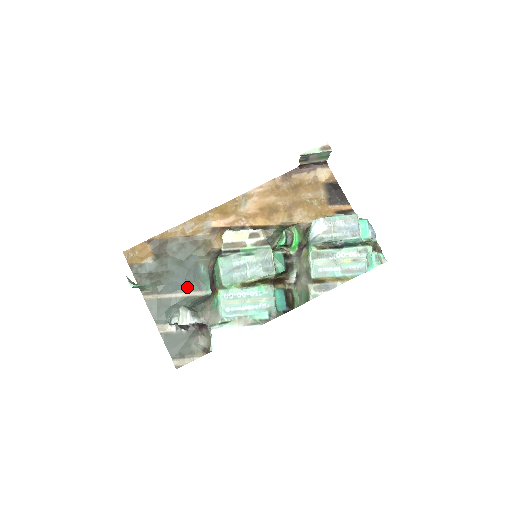
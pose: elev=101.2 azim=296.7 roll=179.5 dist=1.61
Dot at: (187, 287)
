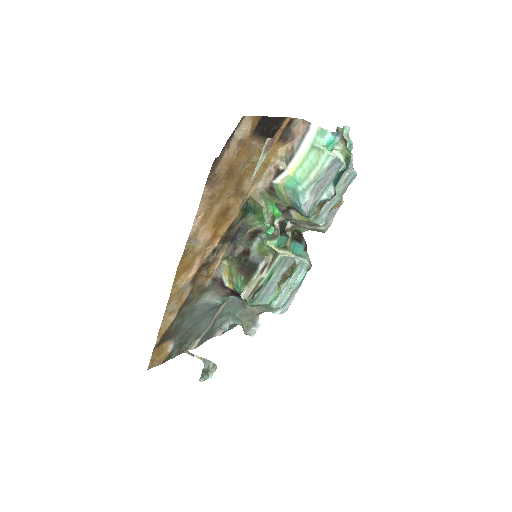
Dot at: (214, 313)
